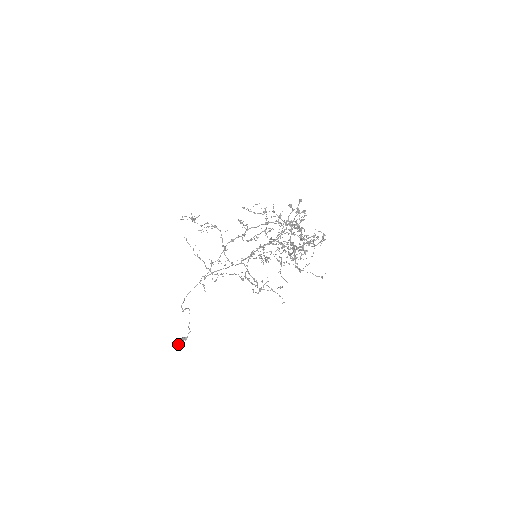
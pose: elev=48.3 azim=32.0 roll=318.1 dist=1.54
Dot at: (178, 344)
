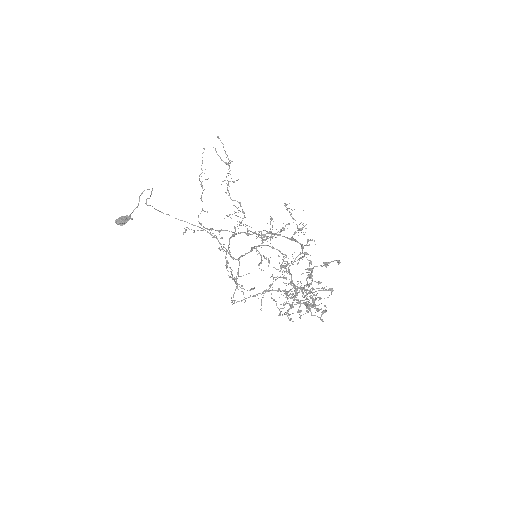
Dot at: (120, 223)
